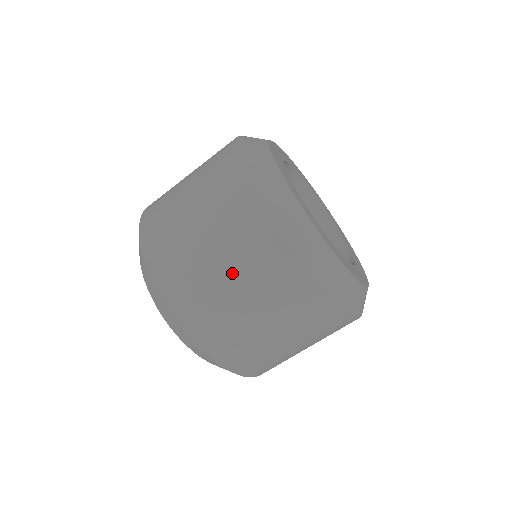
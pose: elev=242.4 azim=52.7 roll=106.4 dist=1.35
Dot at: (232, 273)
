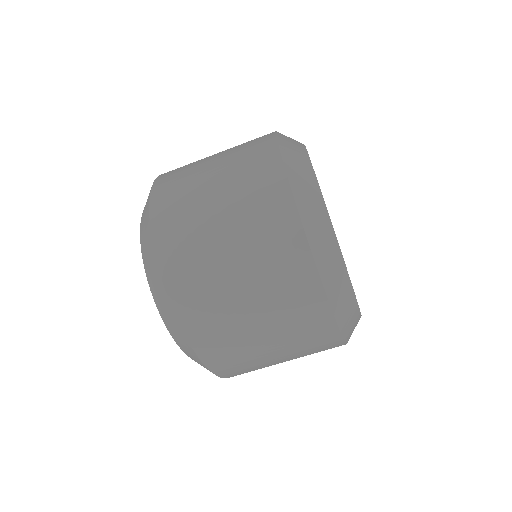
Dot at: (276, 342)
